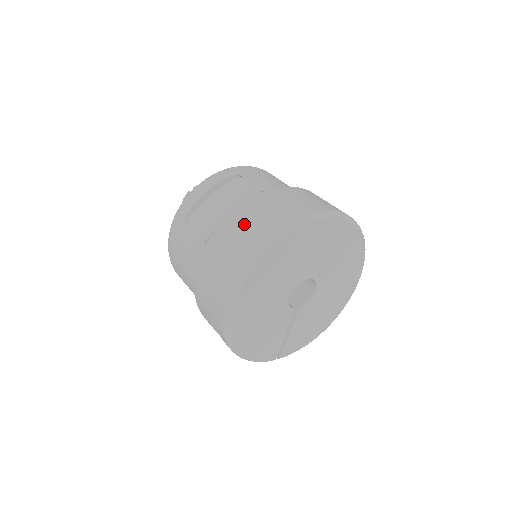
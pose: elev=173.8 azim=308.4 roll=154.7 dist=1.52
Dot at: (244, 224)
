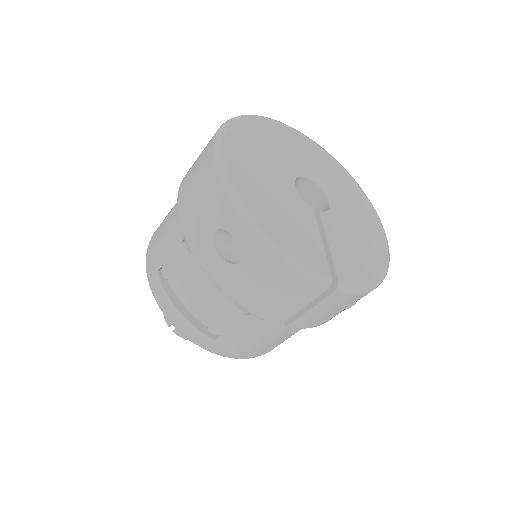
Dot at: occluded
